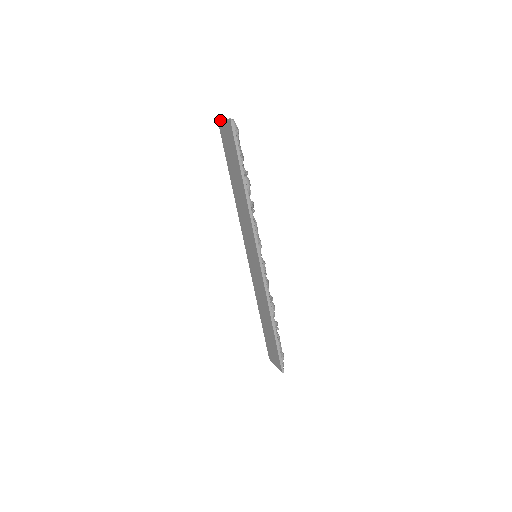
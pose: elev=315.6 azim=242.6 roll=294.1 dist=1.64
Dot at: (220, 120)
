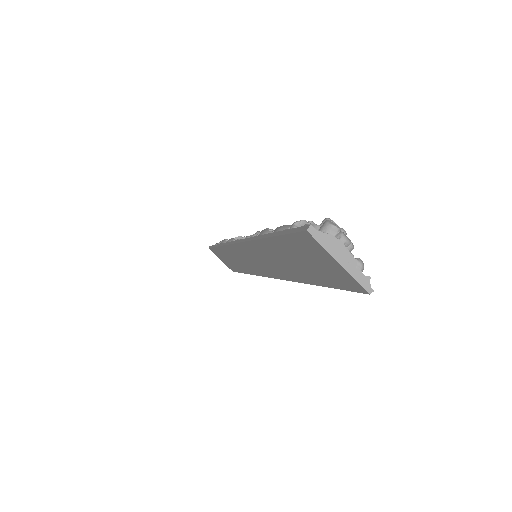
Dot at: (321, 246)
